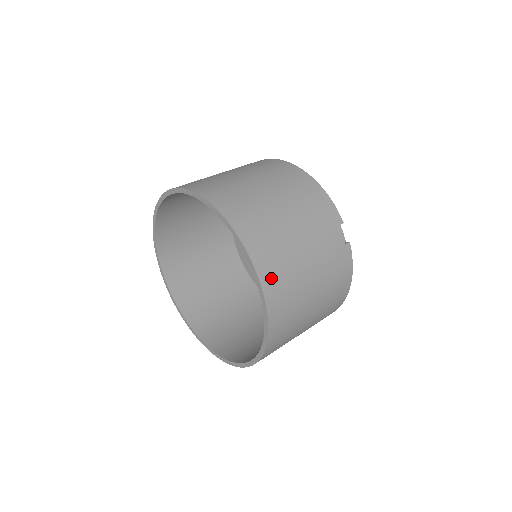
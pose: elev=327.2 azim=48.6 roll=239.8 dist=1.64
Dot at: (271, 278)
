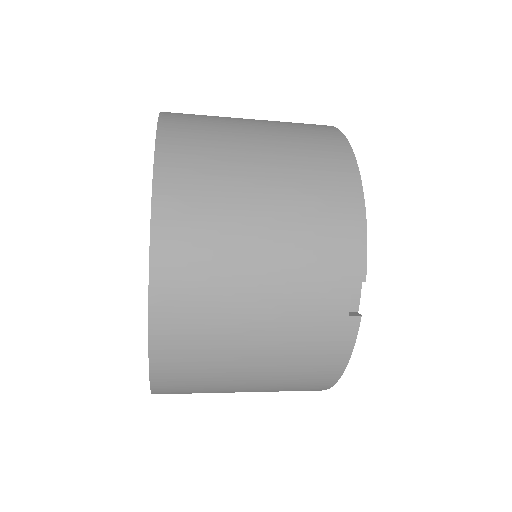
Dot at: (173, 306)
